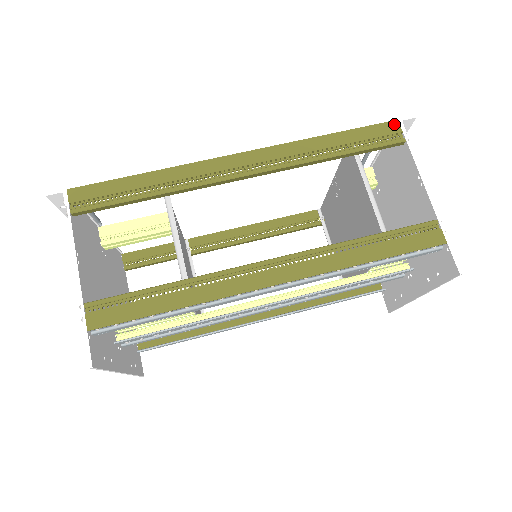
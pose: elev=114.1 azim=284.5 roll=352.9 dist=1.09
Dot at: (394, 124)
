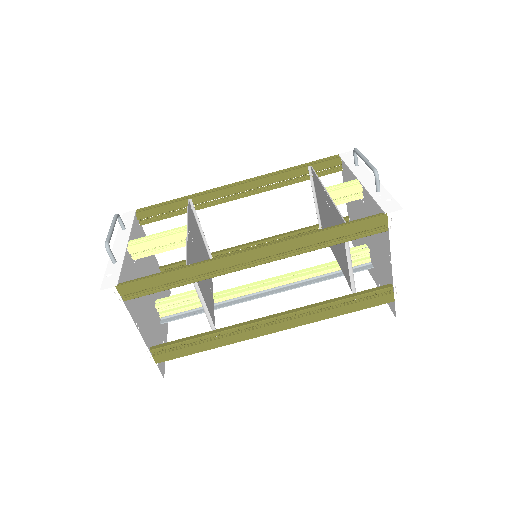
Dot at: (383, 218)
